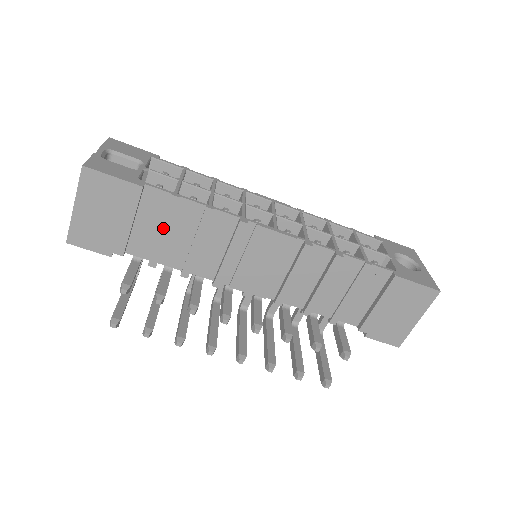
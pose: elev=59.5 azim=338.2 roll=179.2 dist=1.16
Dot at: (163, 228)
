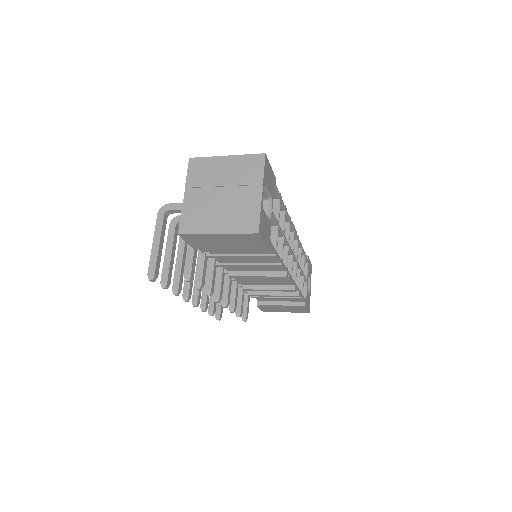
Dot at: (245, 256)
